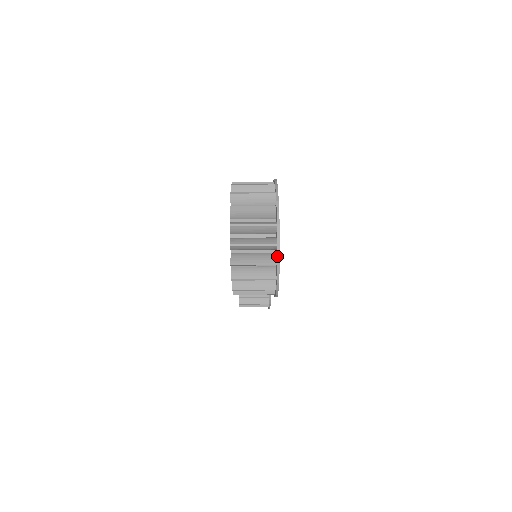
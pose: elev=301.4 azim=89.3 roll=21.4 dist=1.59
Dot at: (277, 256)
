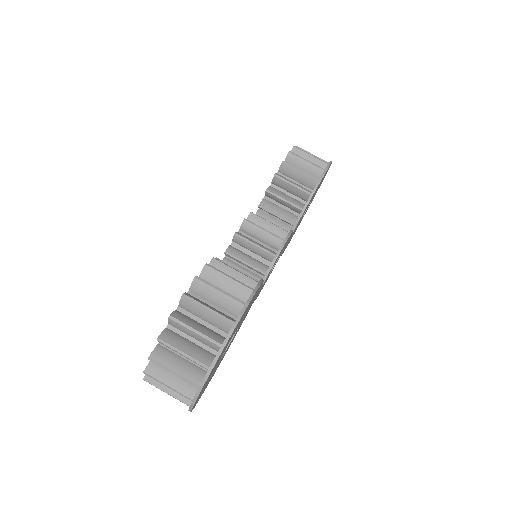
Dot at: occluded
